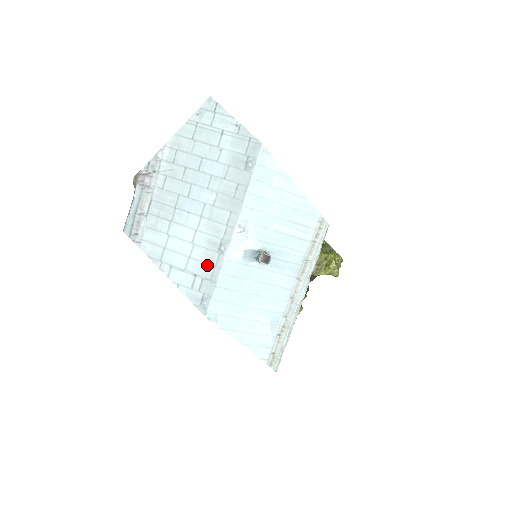
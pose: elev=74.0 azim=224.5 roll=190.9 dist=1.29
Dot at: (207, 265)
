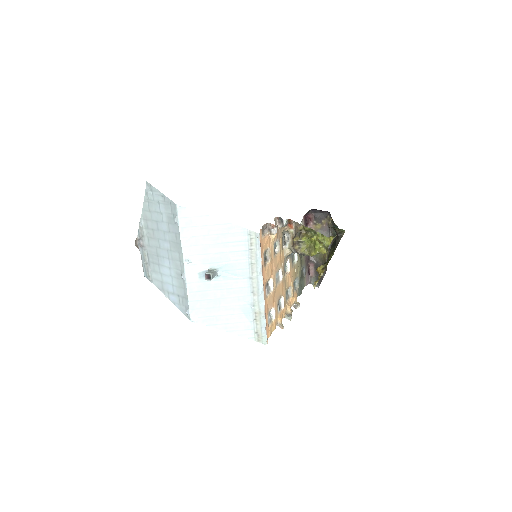
Dot at: (181, 288)
